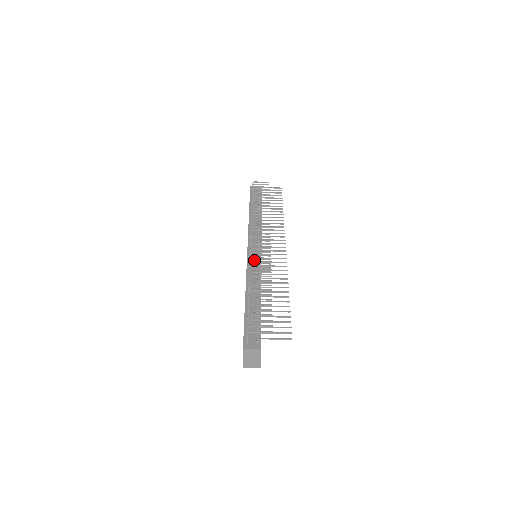
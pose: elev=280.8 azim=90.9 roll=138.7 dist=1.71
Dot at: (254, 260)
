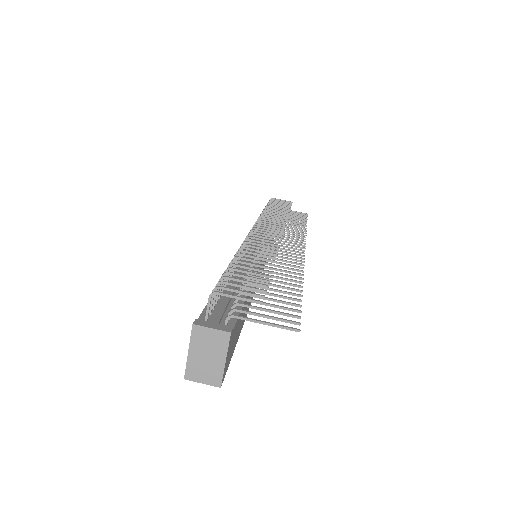
Dot at: occluded
